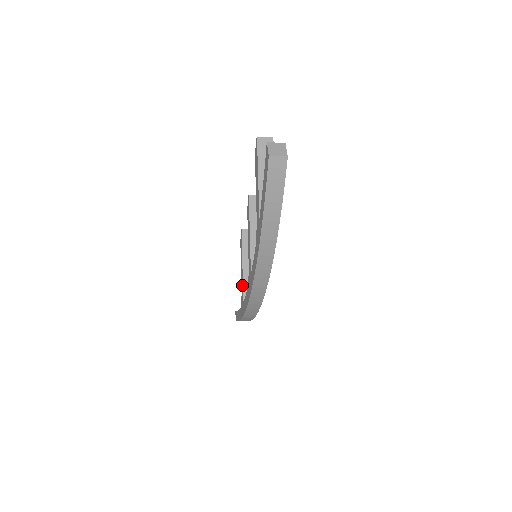
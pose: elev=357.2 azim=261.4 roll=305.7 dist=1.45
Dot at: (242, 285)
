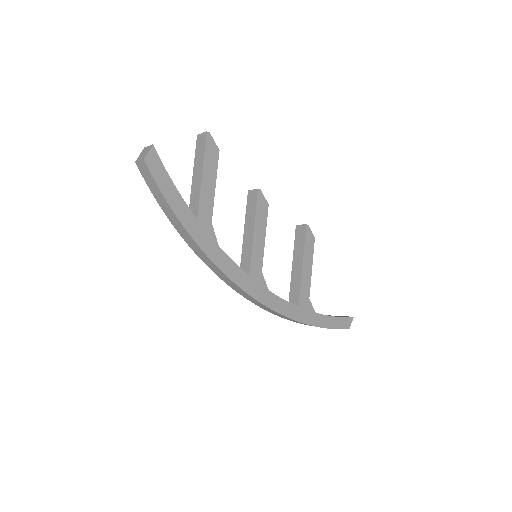
Dot at: (292, 286)
